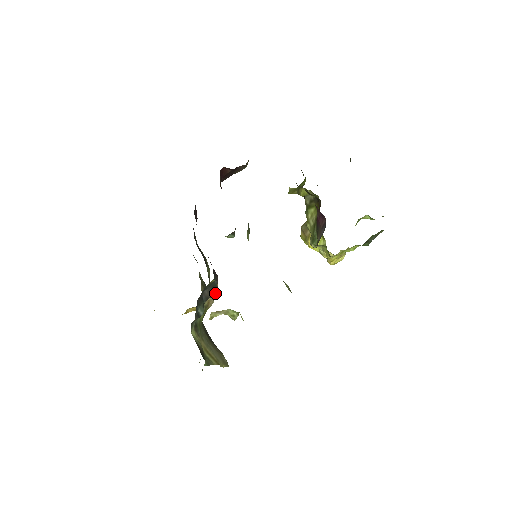
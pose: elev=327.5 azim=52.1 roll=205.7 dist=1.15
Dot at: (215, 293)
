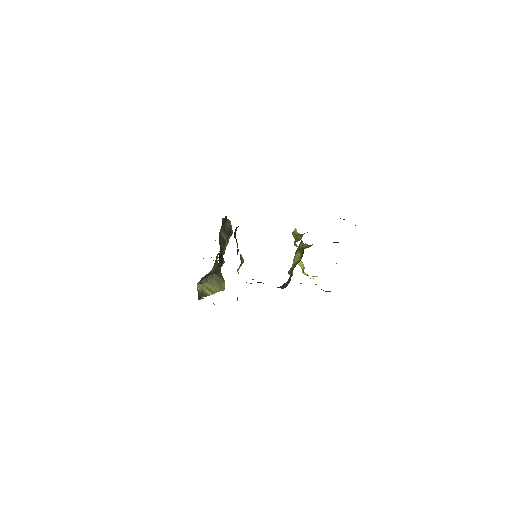
Dot at: (217, 273)
